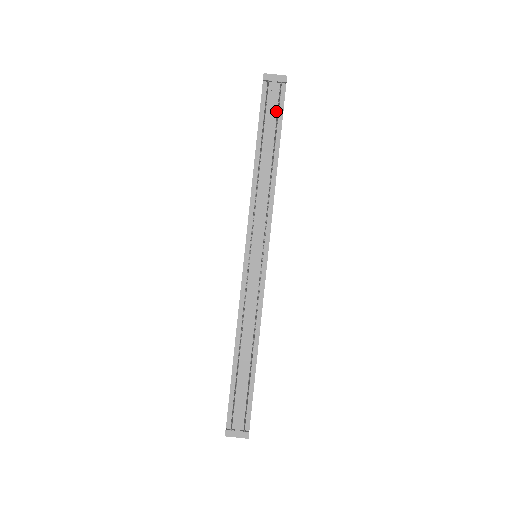
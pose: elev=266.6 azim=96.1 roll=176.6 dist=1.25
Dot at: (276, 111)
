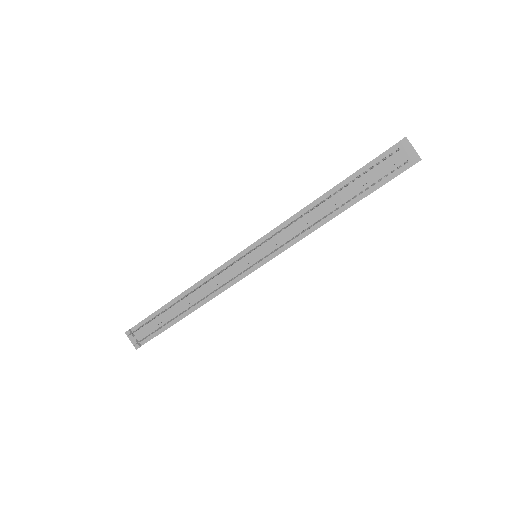
Dot at: (381, 177)
